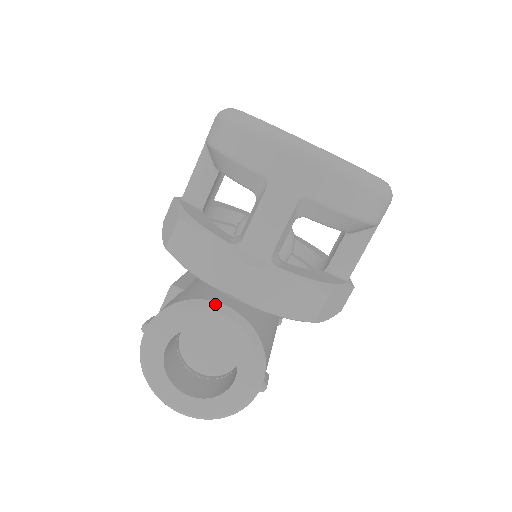
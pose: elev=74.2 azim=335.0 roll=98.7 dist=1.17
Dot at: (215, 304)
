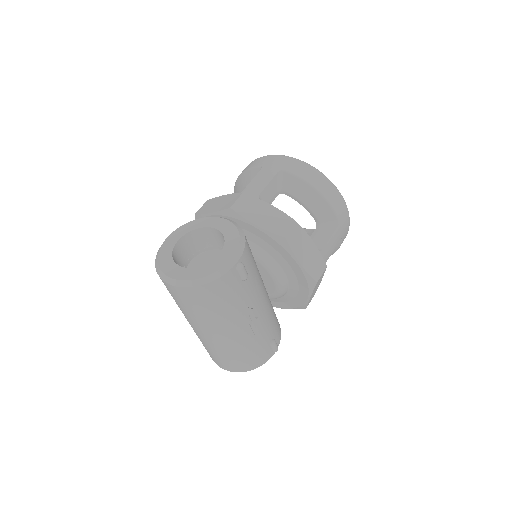
Dot at: (218, 217)
